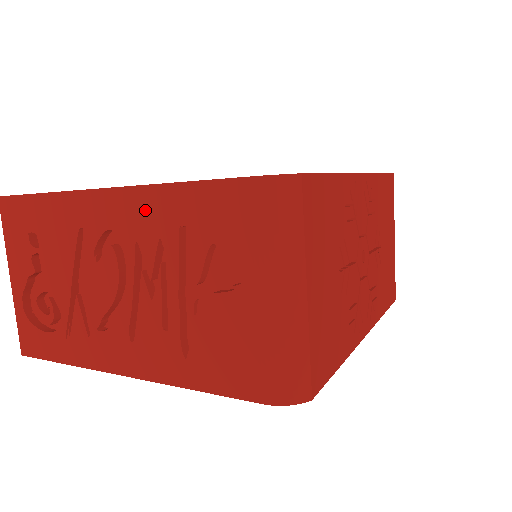
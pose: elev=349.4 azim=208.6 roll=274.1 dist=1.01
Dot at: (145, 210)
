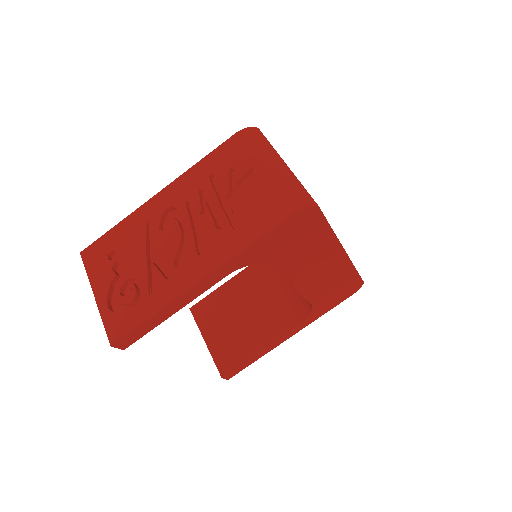
Dot at: (186, 184)
